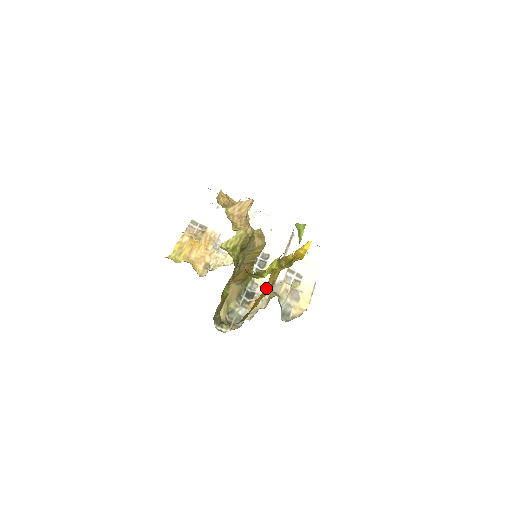
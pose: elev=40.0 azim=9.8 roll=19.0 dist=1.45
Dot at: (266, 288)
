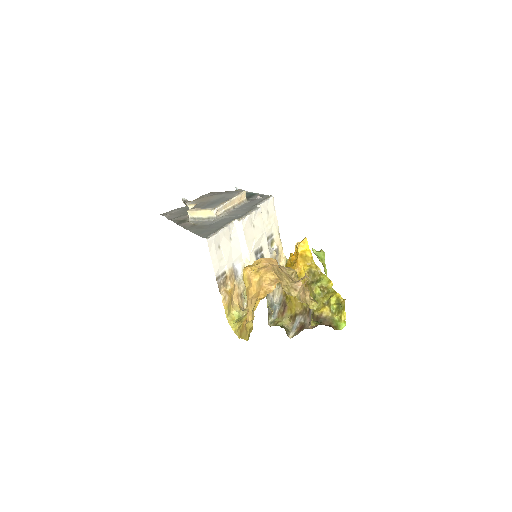
Dot at: occluded
